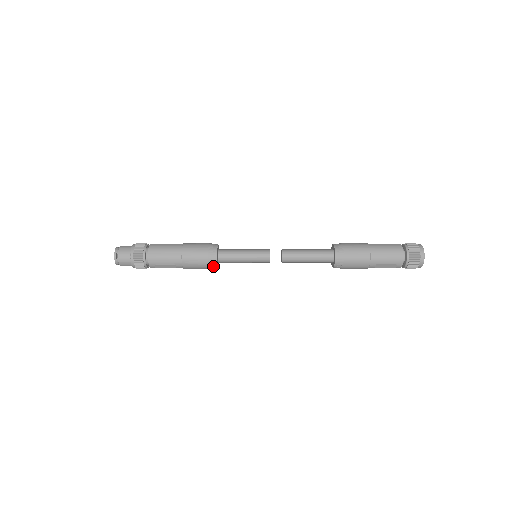
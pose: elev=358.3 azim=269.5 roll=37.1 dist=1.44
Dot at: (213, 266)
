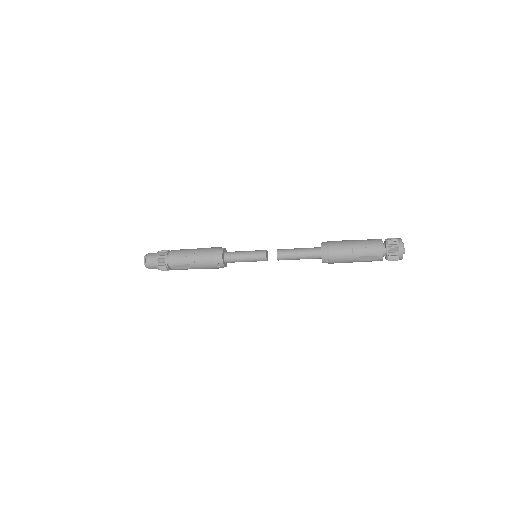
Dot at: (220, 265)
